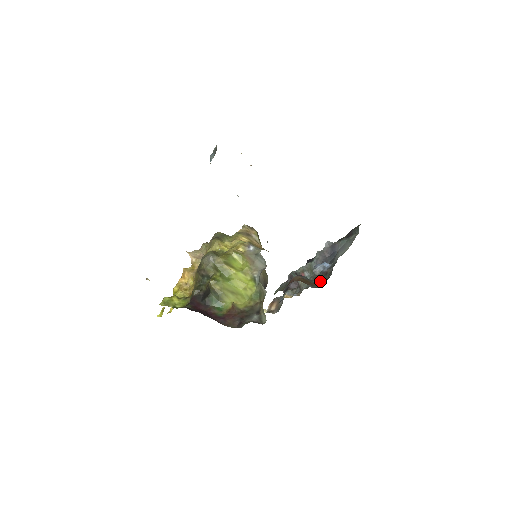
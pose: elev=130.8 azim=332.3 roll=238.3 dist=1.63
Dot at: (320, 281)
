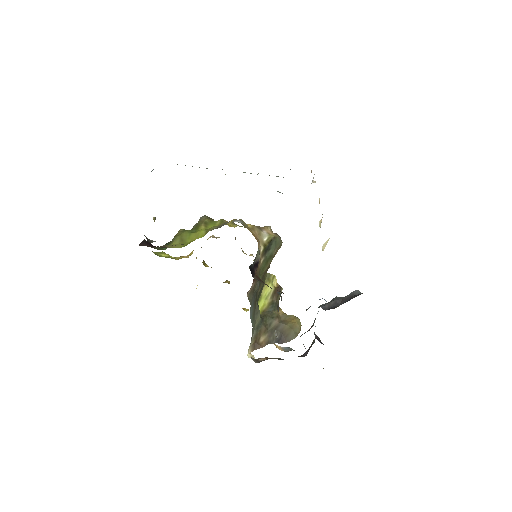
Dot at: (280, 291)
